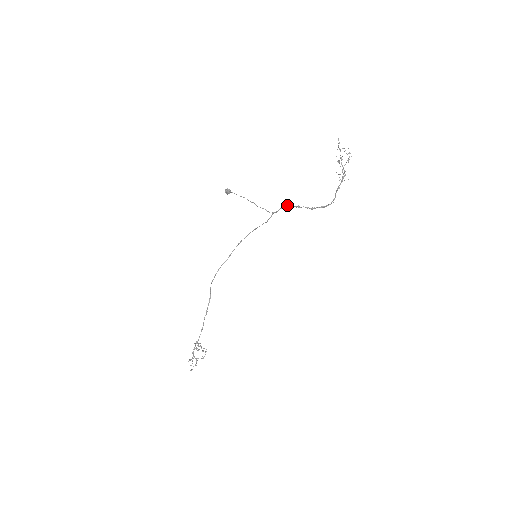
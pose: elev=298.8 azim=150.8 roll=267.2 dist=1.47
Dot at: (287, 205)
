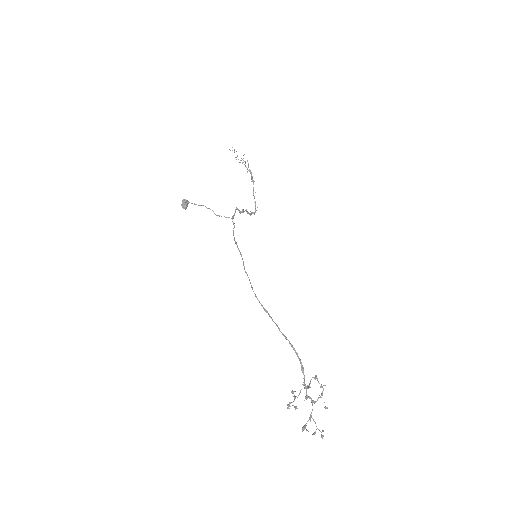
Dot at: (236, 209)
